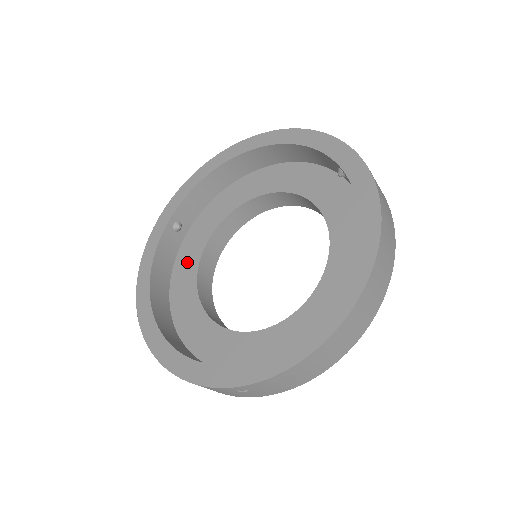
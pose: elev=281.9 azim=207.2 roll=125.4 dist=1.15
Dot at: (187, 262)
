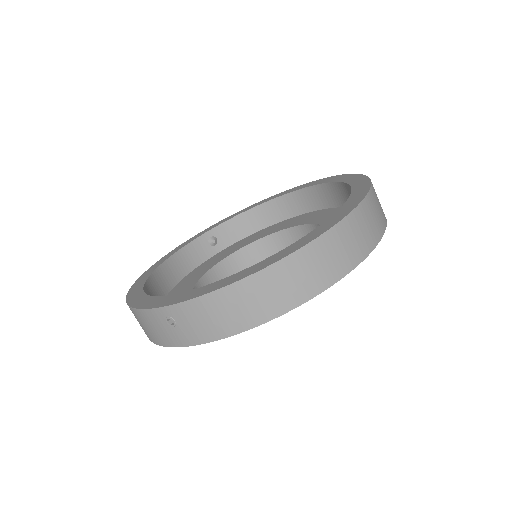
Dot at: (205, 267)
